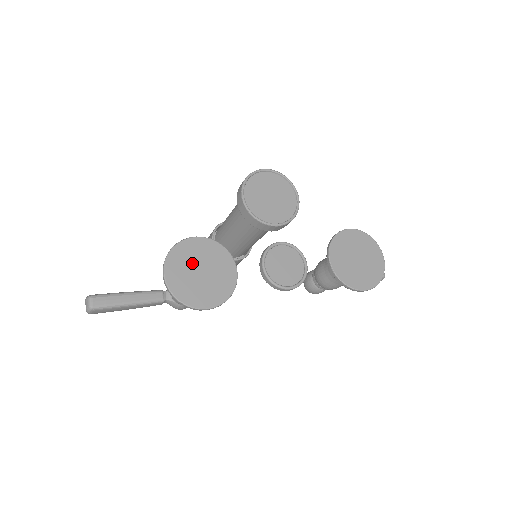
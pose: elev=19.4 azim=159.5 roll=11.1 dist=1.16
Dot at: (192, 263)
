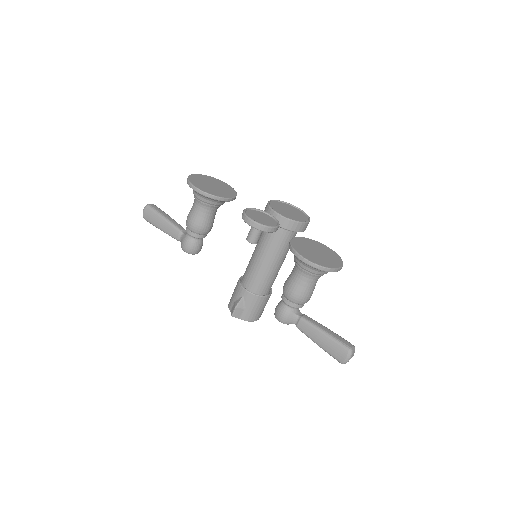
Dot at: (213, 182)
